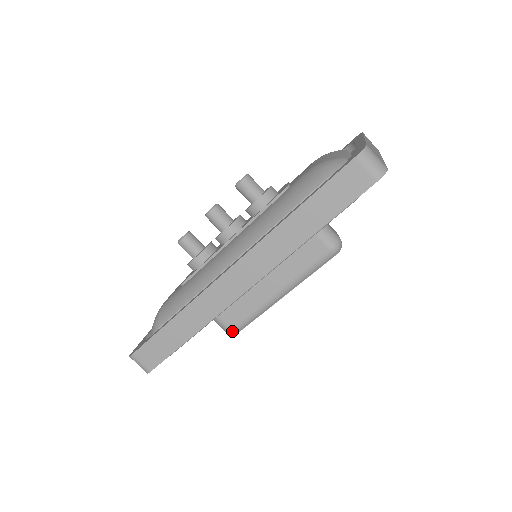
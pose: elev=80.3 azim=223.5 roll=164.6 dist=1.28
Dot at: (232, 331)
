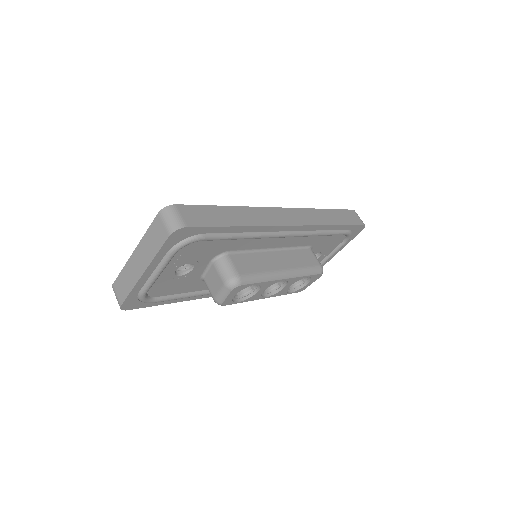
Dot at: (240, 277)
